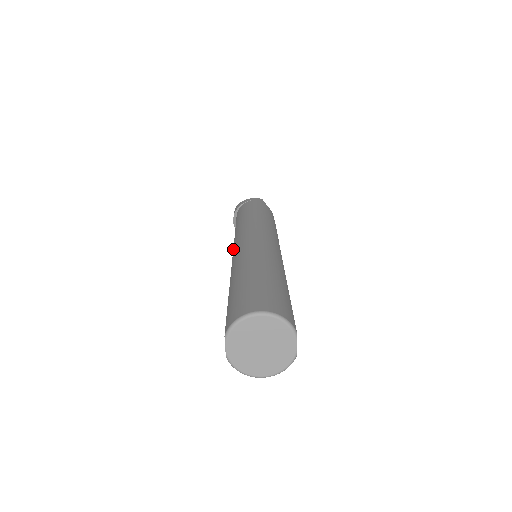
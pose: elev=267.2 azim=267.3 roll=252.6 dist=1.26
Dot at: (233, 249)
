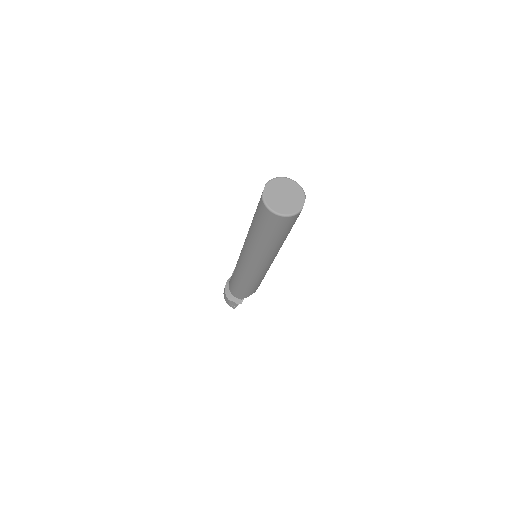
Dot at: occluded
